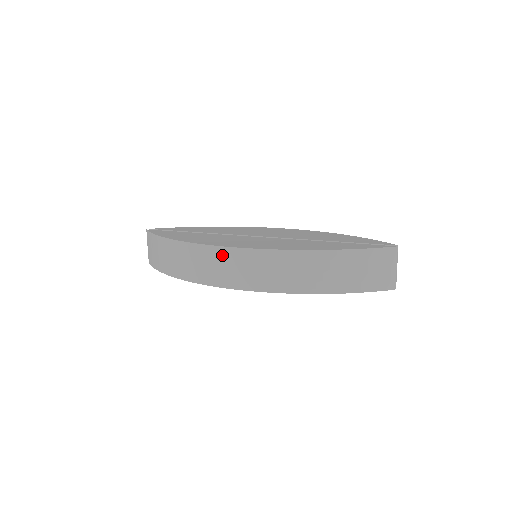
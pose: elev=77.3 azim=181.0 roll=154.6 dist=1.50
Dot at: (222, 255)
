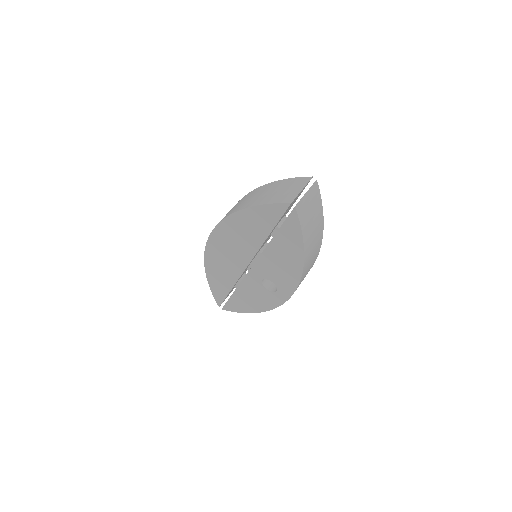
Dot at: occluded
